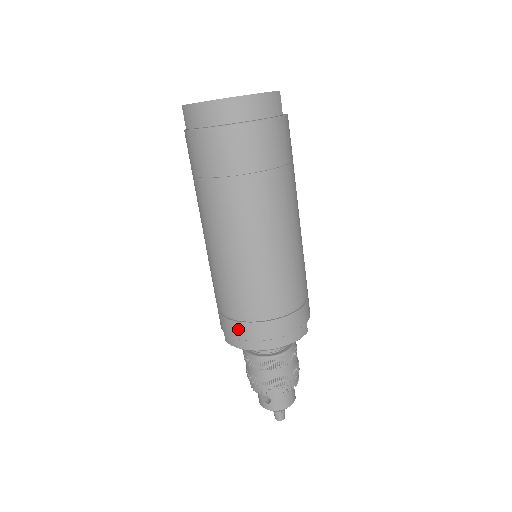
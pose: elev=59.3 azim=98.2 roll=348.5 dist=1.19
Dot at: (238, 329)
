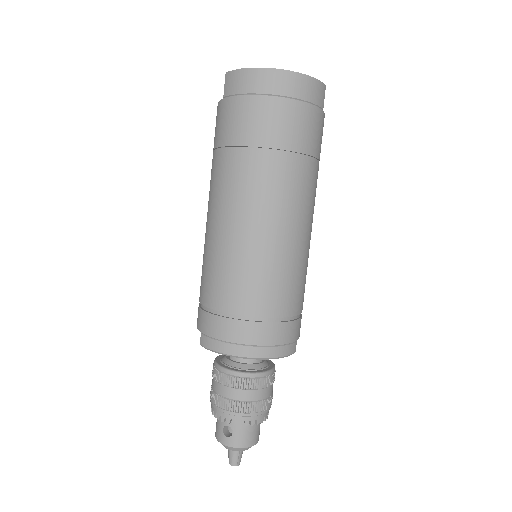
Dot at: (222, 327)
